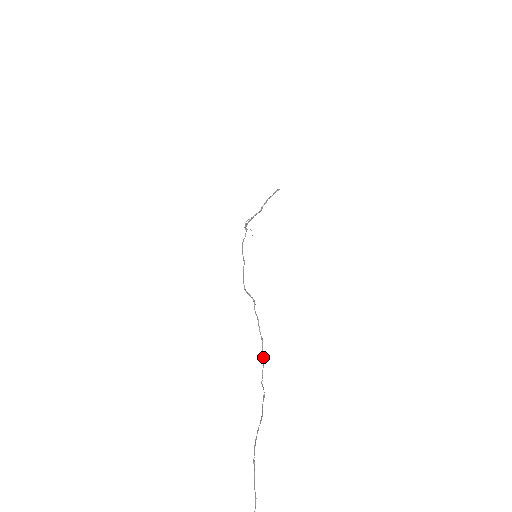
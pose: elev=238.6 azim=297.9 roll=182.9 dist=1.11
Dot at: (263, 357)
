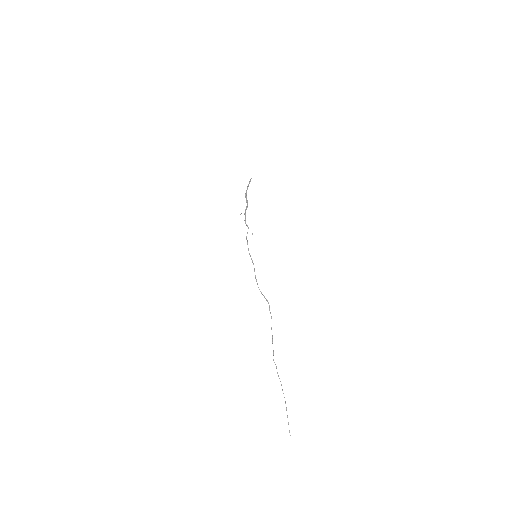
Dot at: occluded
